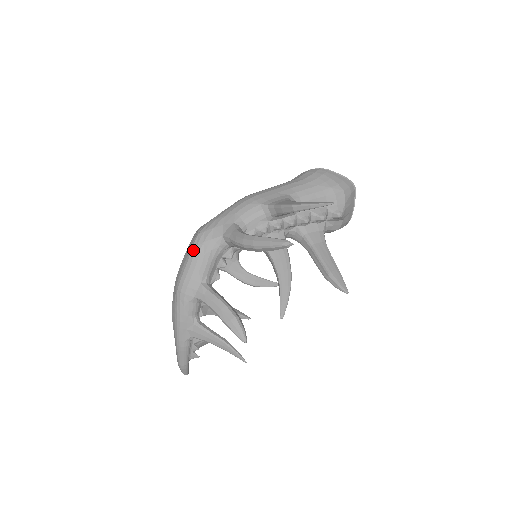
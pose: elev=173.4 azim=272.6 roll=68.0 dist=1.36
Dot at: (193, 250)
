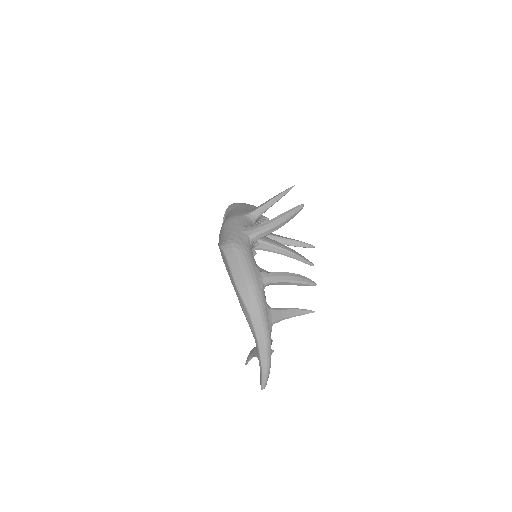
Dot at: (240, 253)
